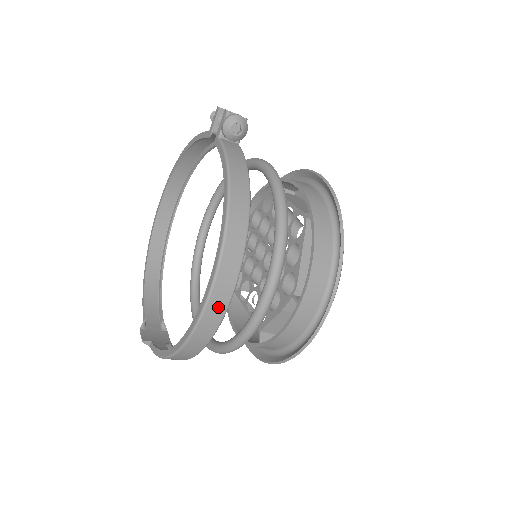
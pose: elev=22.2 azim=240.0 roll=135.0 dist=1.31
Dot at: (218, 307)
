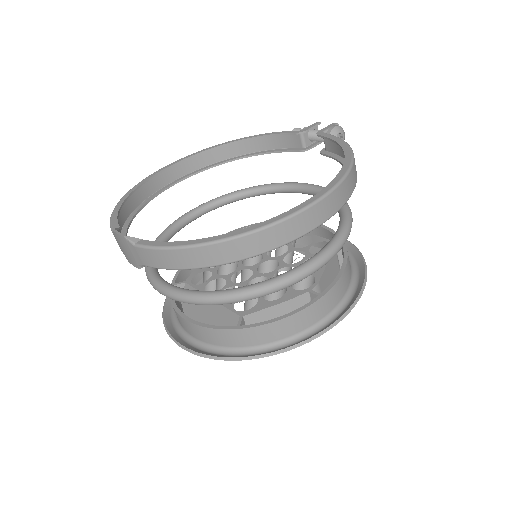
Dot at: (316, 217)
